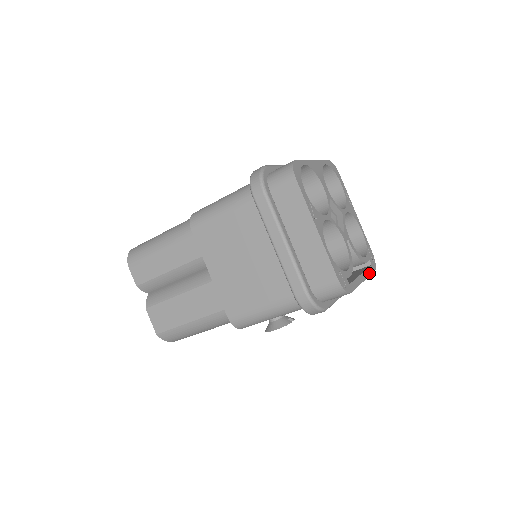
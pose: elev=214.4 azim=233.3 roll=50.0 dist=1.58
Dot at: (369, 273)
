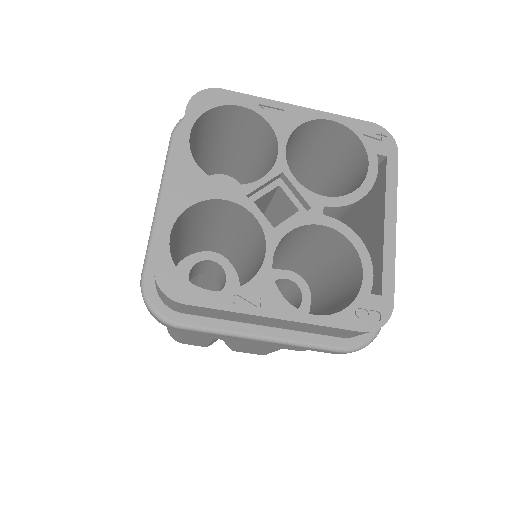
Dot at: (393, 186)
